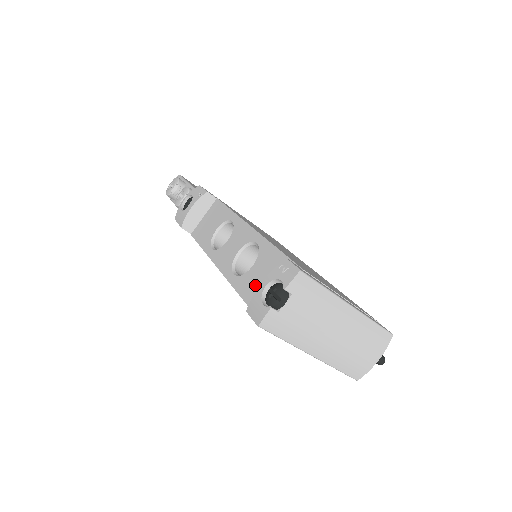
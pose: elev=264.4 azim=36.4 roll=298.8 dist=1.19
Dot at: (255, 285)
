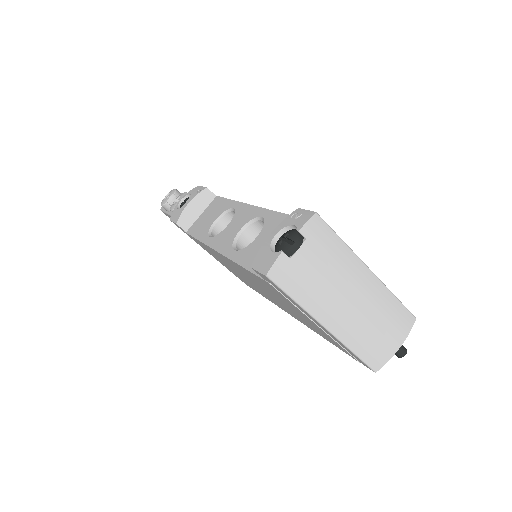
Dot at: occluded
